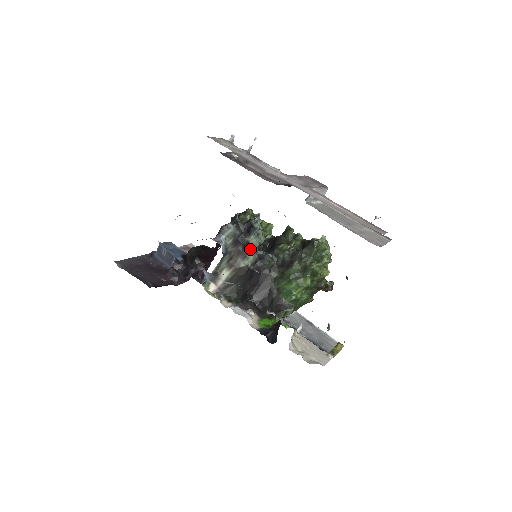
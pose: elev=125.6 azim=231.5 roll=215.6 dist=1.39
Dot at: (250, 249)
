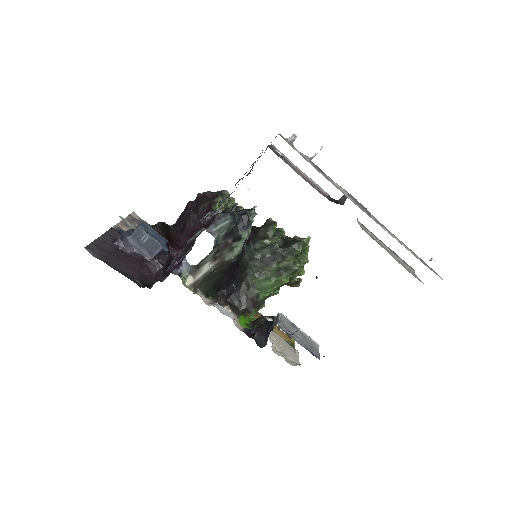
Dot at: (239, 243)
